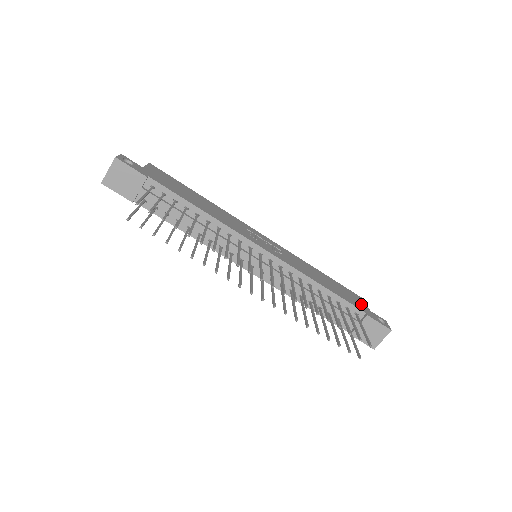
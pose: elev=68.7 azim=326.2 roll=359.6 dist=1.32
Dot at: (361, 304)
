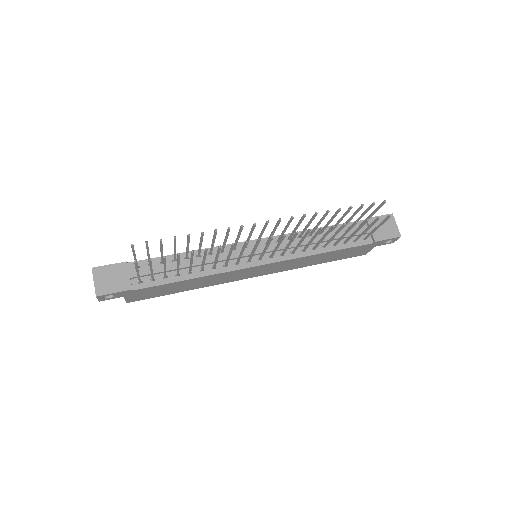
Dot at: occluded
